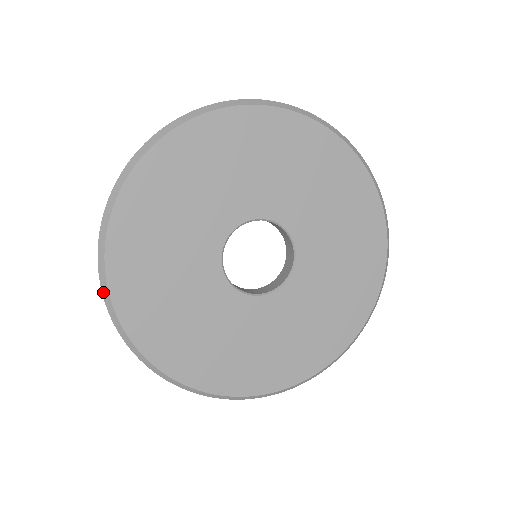
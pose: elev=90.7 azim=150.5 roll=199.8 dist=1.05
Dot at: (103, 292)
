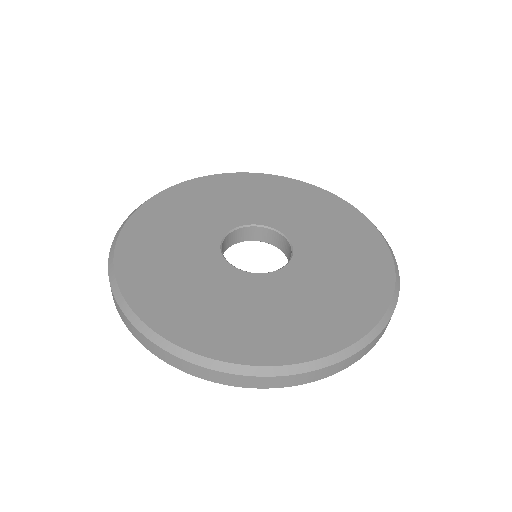
Dot at: (172, 352)
